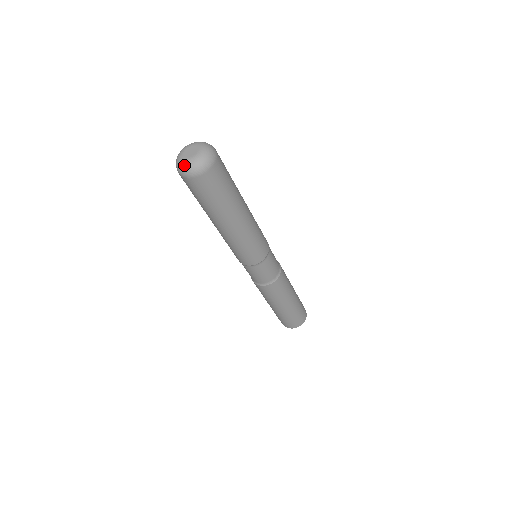
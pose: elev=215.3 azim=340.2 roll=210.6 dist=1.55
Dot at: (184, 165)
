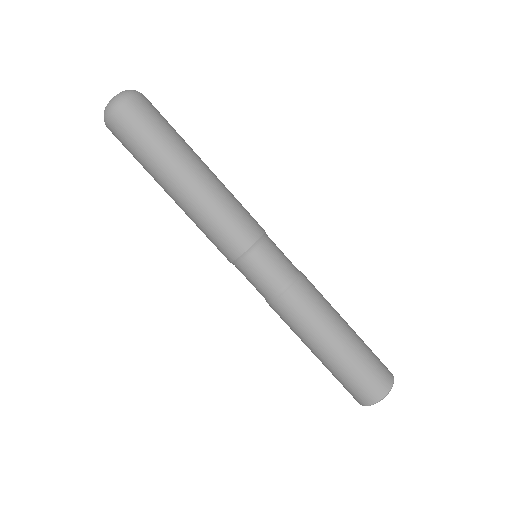
Dot at: (119, 94)
